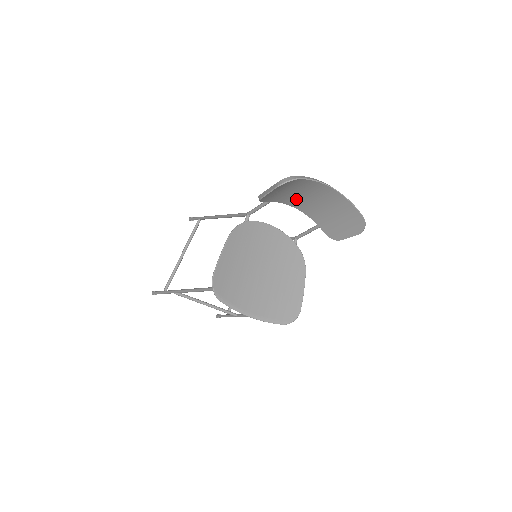
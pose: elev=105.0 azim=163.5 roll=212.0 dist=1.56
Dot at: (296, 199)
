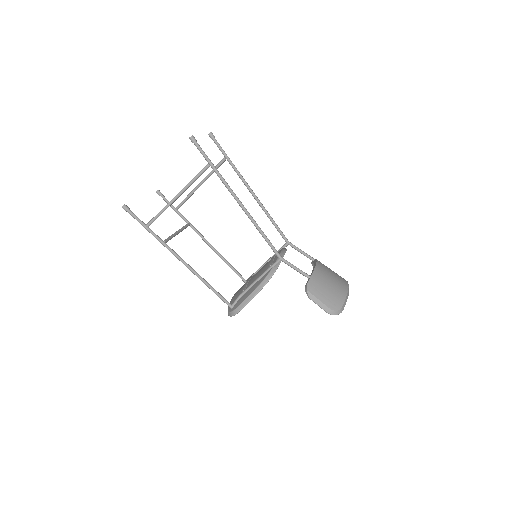
Dot at: occluded
